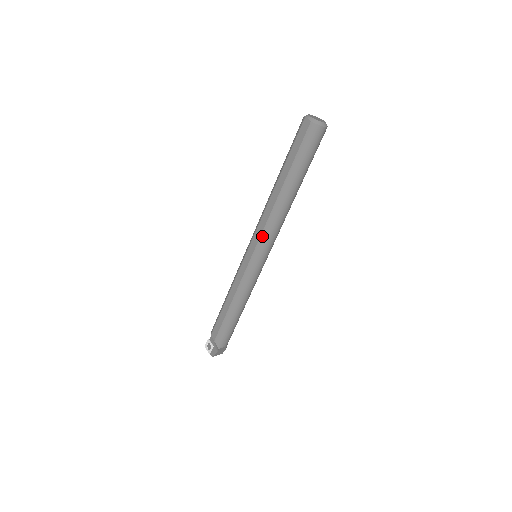
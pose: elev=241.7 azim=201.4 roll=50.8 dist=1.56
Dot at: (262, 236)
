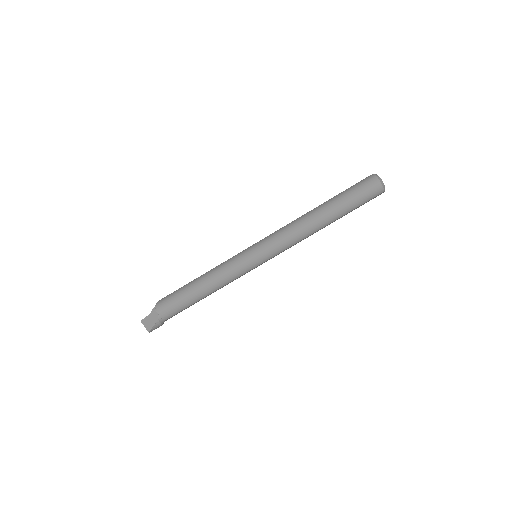
Dot at: (274, 233)
